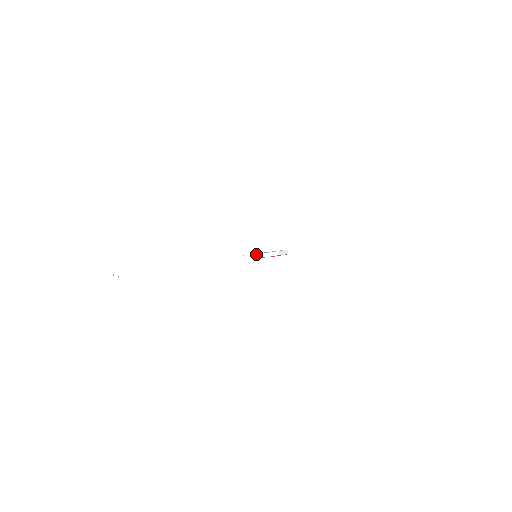
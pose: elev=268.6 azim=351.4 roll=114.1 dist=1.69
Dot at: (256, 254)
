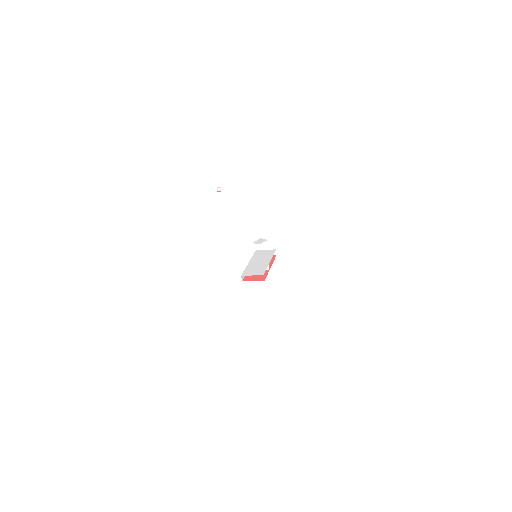
Dot at: (263, 250)
